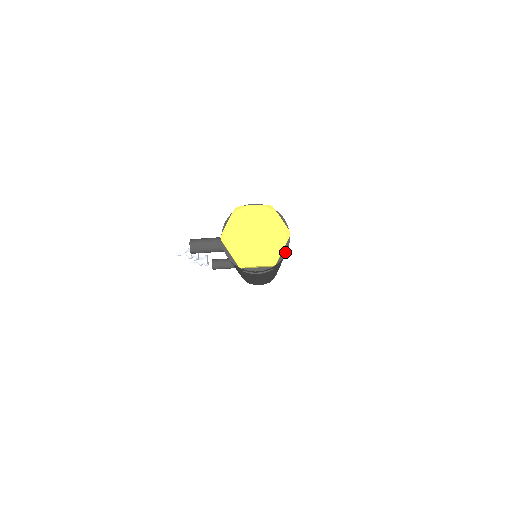
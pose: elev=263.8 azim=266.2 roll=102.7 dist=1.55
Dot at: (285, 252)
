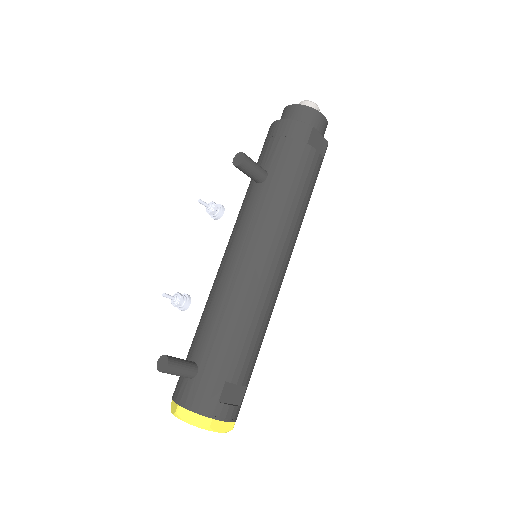
Dot at: occluded
